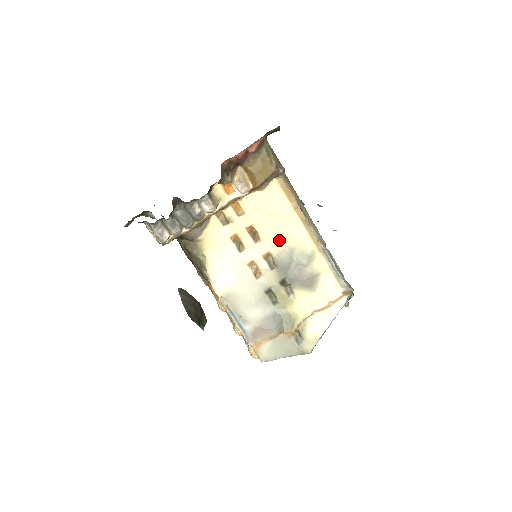
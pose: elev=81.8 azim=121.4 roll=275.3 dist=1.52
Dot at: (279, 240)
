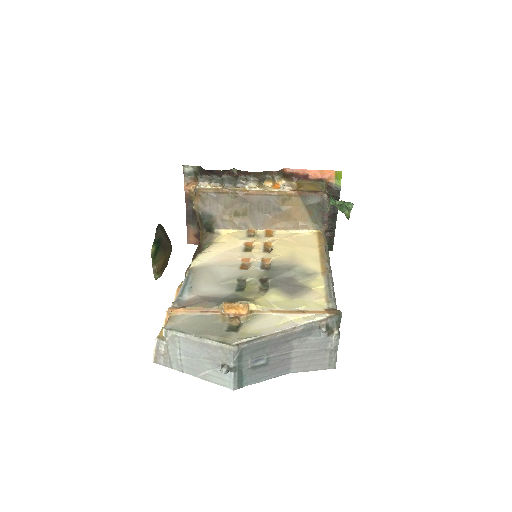
Dot at: (288, 257)
